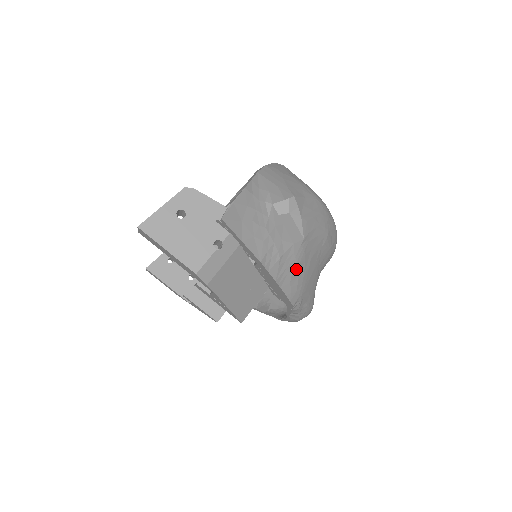
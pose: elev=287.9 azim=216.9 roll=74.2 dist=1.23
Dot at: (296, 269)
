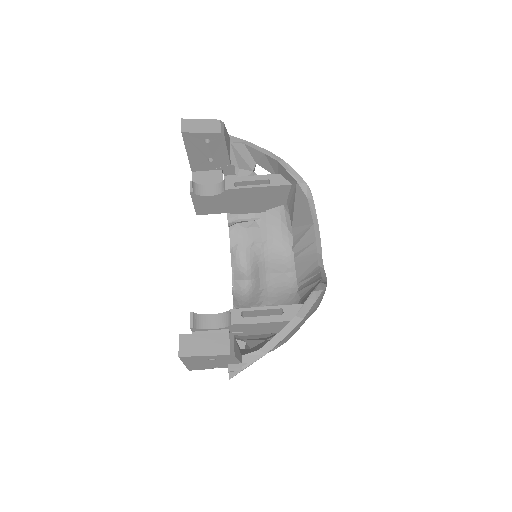
Dot at: occluded
